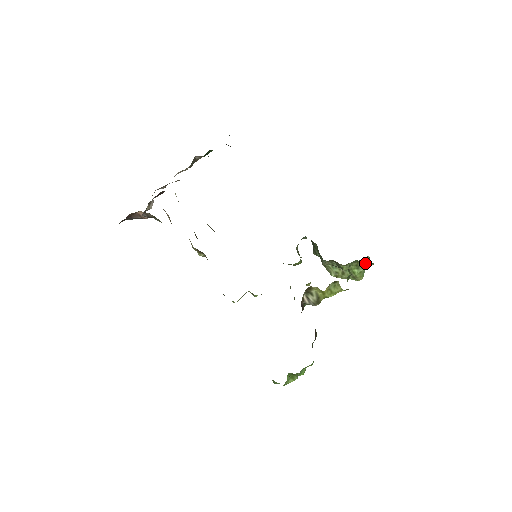
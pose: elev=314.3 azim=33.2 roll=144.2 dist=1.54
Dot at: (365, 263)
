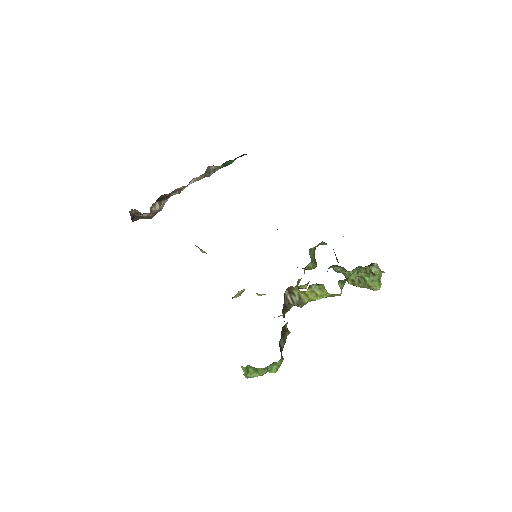
Dot at: (373, 270)
